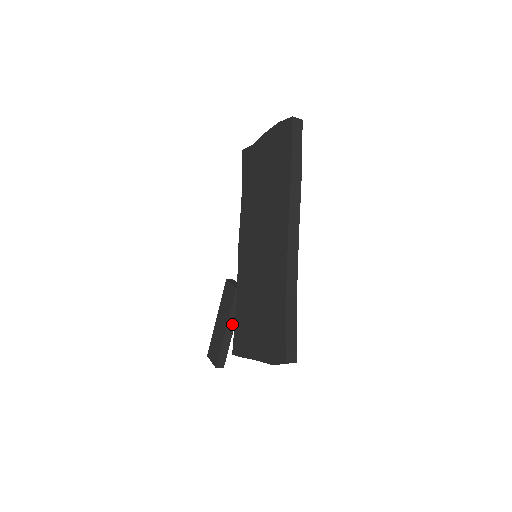
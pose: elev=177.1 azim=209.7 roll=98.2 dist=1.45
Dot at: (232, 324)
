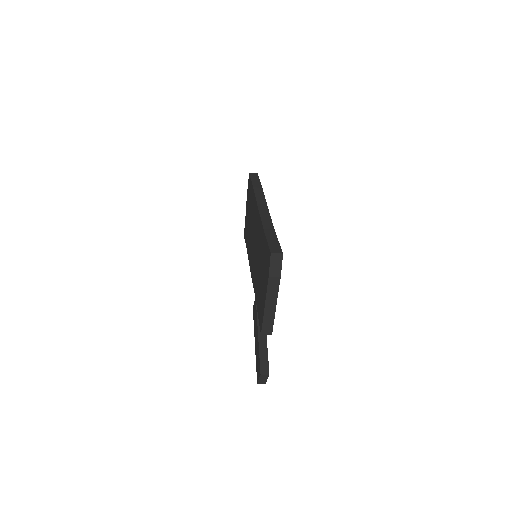
Dot at: occluded
